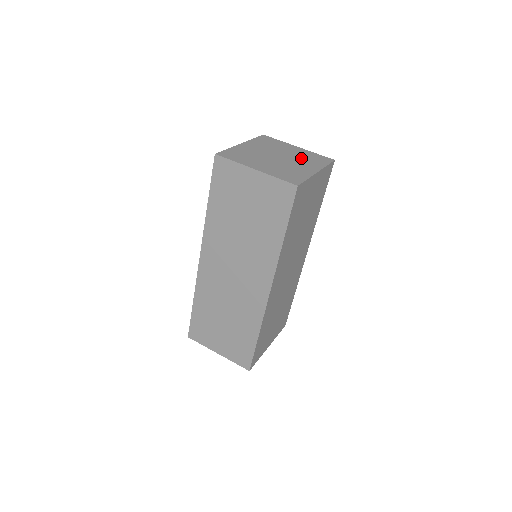
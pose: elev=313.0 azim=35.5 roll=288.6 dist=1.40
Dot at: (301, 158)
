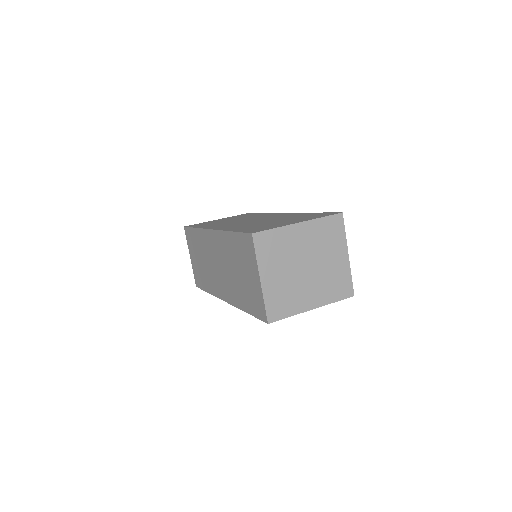
Dot at: (326, 278)
